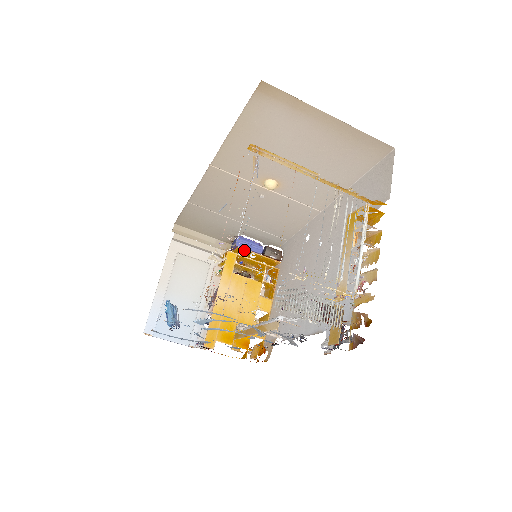
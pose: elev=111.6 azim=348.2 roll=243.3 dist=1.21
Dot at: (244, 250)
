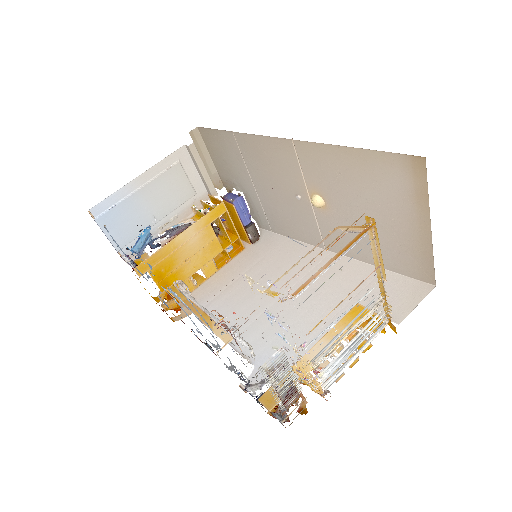
Dot at: (235, 211)
